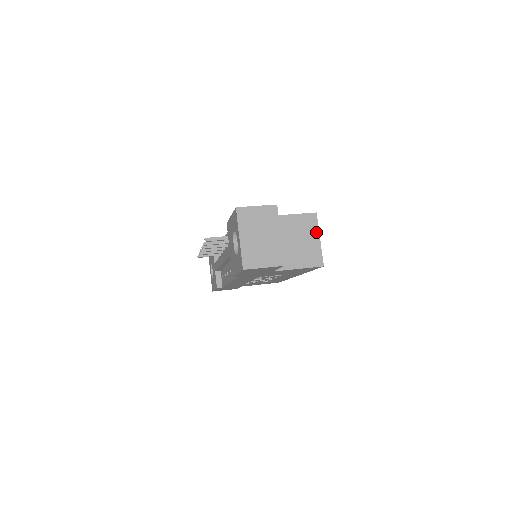
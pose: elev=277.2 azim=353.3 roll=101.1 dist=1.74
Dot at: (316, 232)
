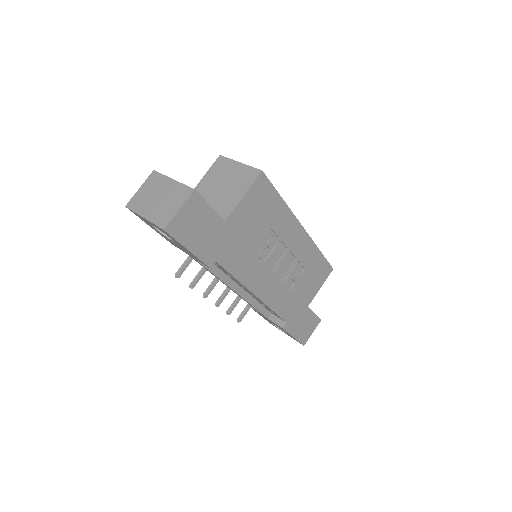
Dot at: (232, 163)
